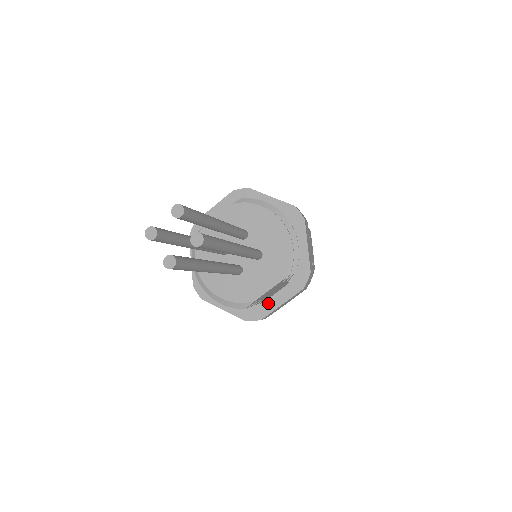
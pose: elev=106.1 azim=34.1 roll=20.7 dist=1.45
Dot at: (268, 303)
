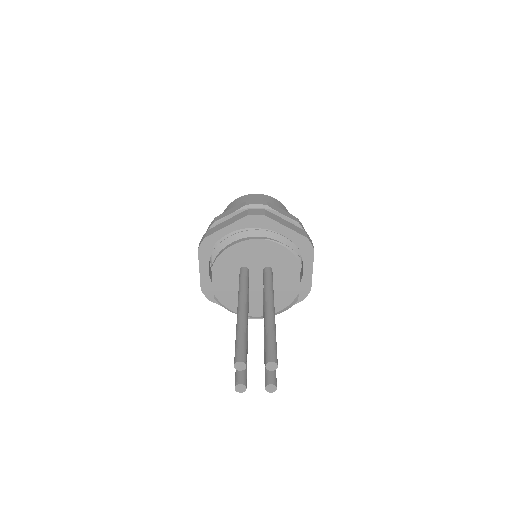
Dot at: (303, 279)
